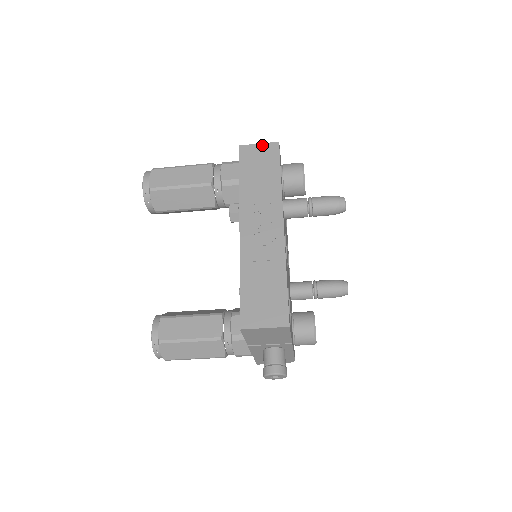
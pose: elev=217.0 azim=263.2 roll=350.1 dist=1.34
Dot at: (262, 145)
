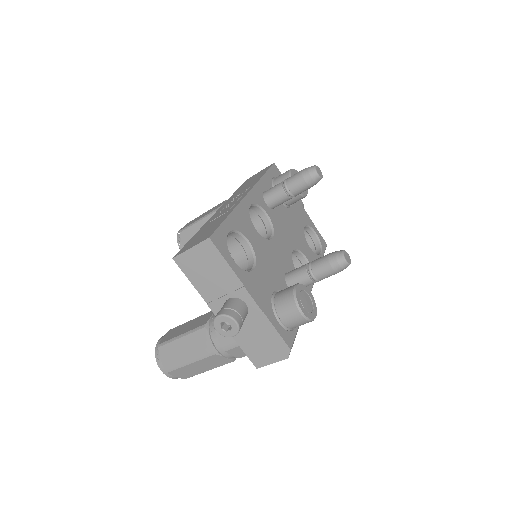
Dot at: (261, 171)
